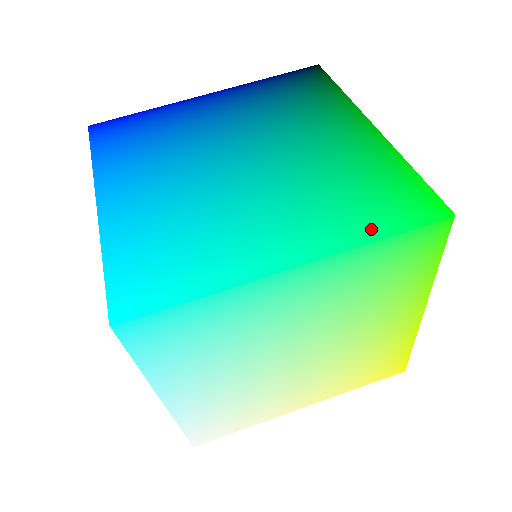
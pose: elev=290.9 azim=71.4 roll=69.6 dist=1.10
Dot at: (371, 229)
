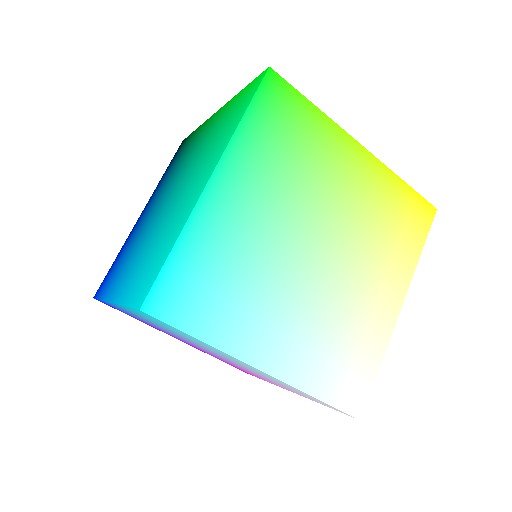
Dot at: (237, 121)
